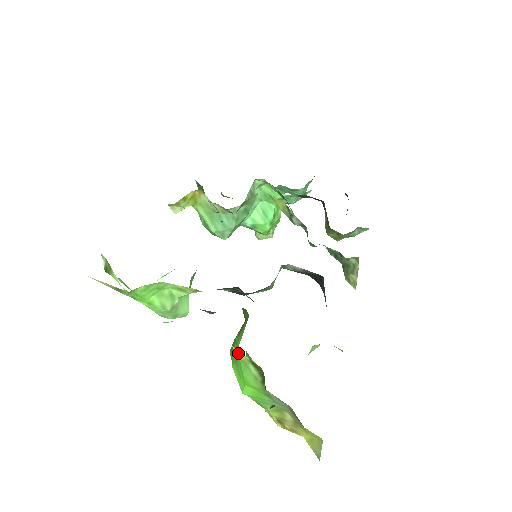
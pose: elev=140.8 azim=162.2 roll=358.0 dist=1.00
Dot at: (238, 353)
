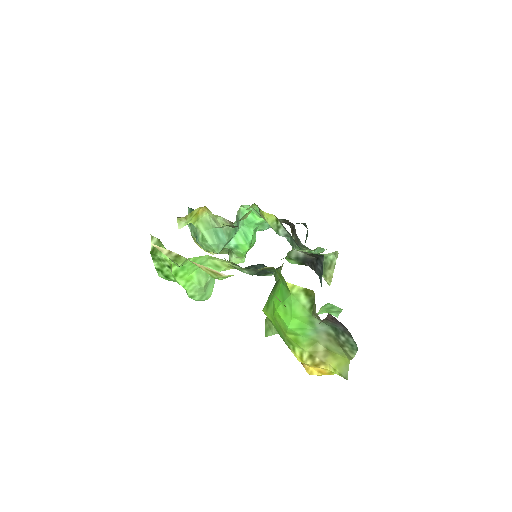
Dot at: (291, 287)
